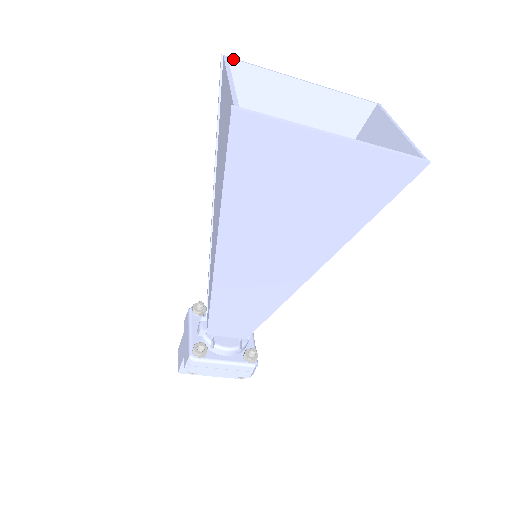
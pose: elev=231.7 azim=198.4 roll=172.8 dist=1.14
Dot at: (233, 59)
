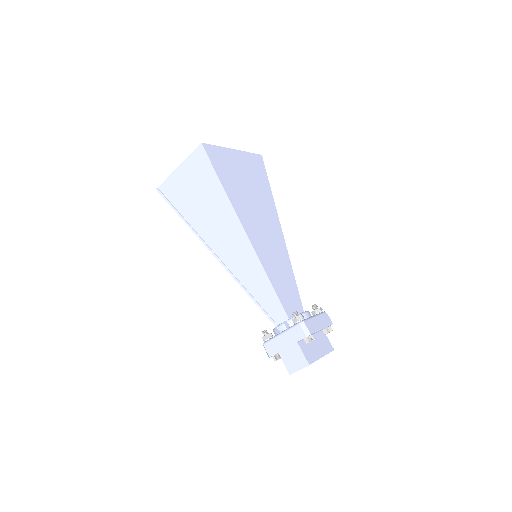
Dot at: occluded
